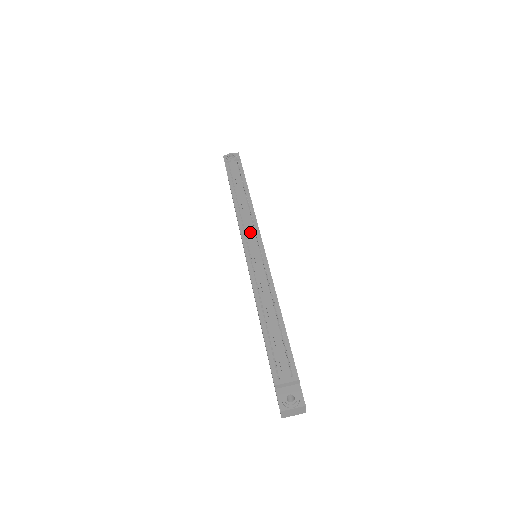
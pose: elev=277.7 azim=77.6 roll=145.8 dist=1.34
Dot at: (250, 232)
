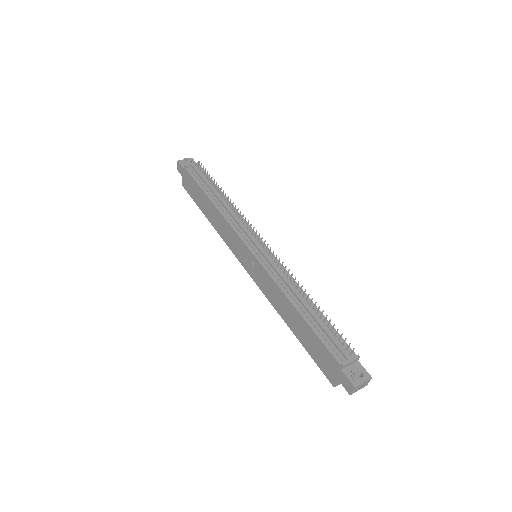
Dot at: (248, 233)
